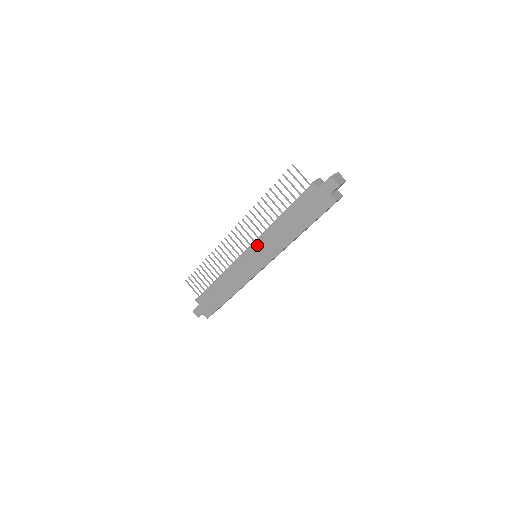
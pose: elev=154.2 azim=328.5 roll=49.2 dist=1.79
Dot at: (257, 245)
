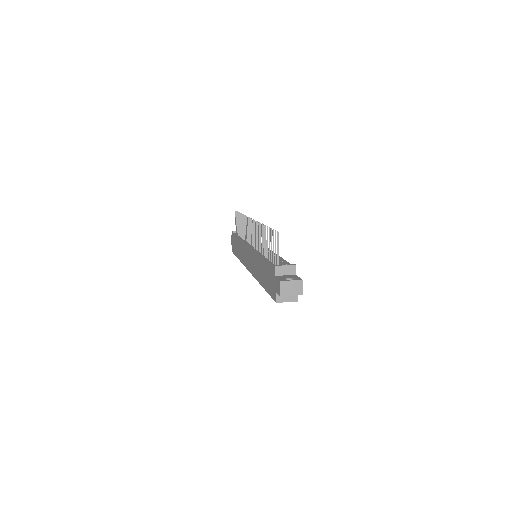
Dot at: (251, 252)
